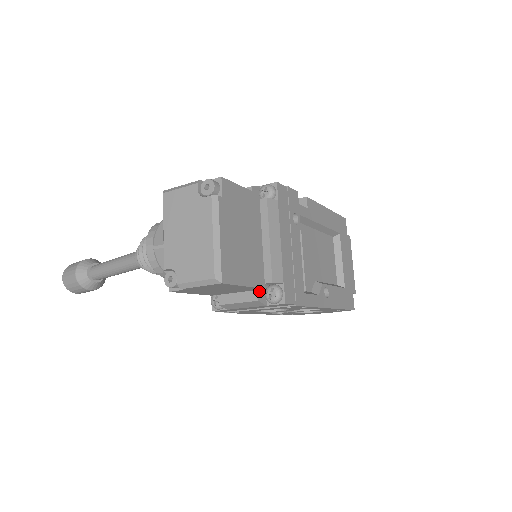
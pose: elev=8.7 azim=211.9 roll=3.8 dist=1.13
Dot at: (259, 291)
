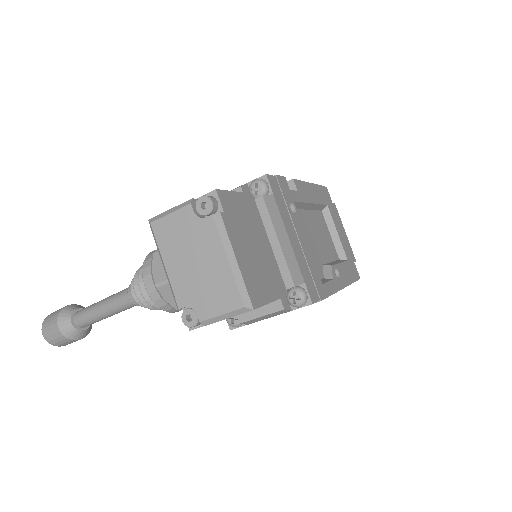
Dot at: (281, 299)
